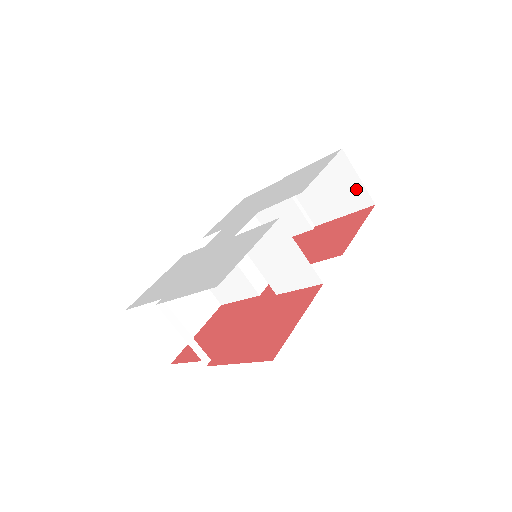
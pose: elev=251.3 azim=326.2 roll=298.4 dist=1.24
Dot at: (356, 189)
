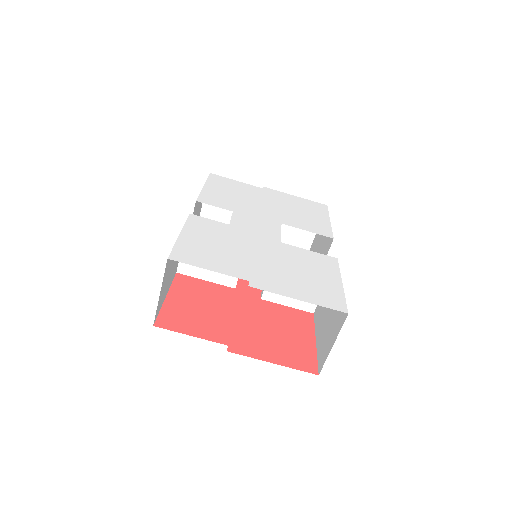
Dot at: (307, 234)
